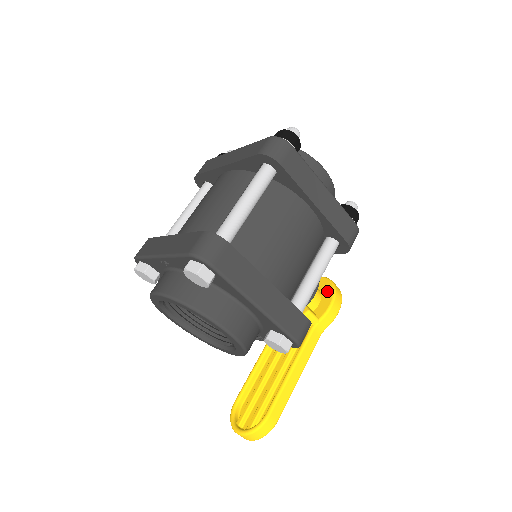
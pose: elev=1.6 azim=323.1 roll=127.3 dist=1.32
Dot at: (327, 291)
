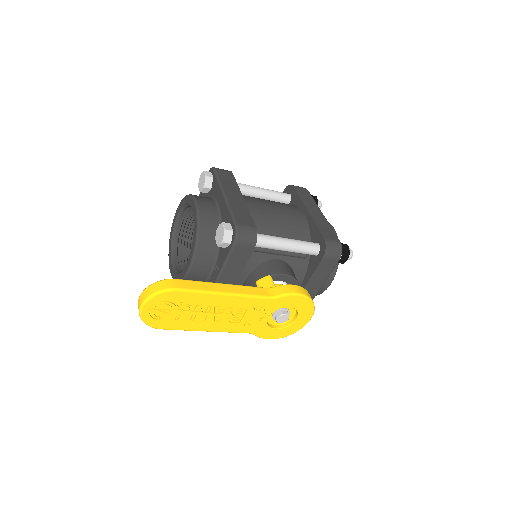
Dot at: occluded
